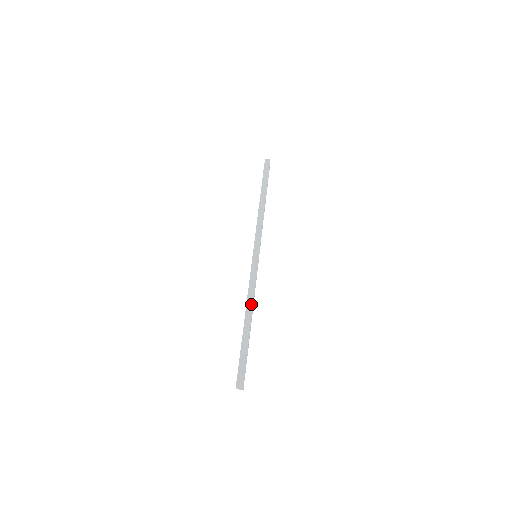
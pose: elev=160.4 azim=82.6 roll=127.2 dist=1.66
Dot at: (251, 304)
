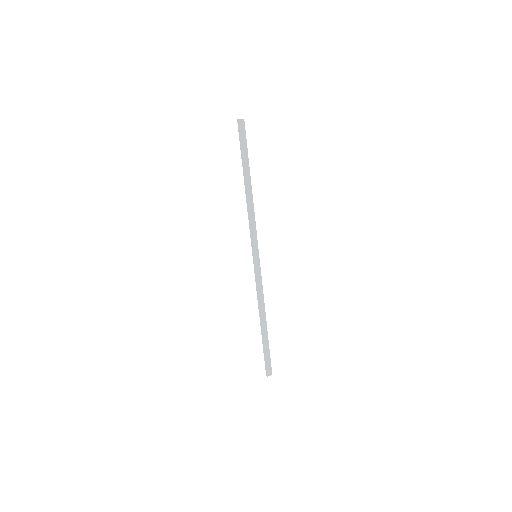
Dot at: (263, 307)
